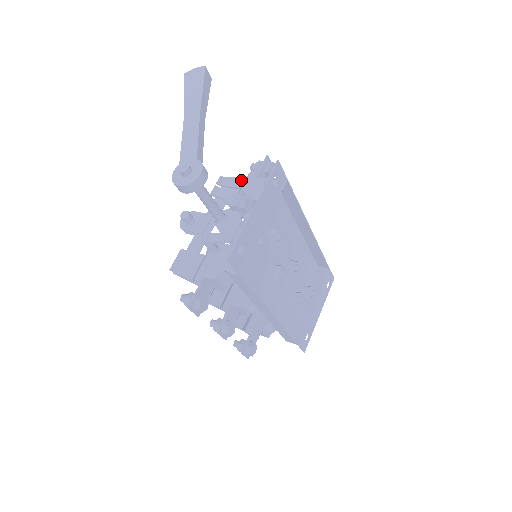
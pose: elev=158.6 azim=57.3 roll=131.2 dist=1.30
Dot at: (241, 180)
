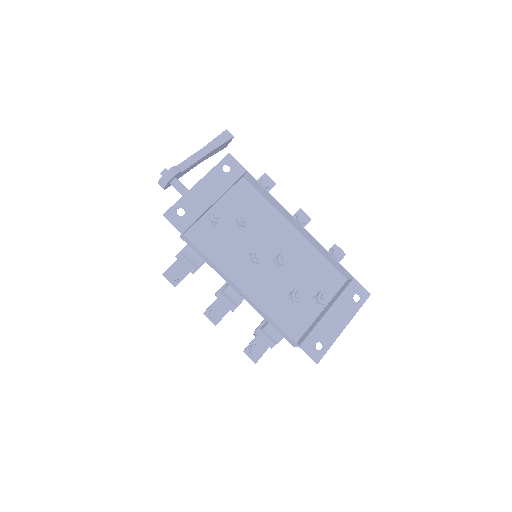
Dot at: occluded
